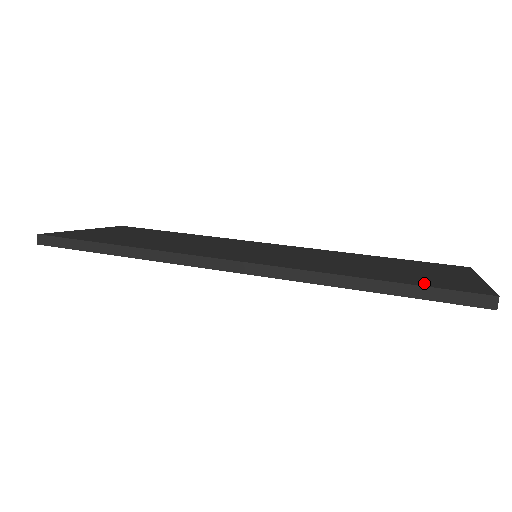
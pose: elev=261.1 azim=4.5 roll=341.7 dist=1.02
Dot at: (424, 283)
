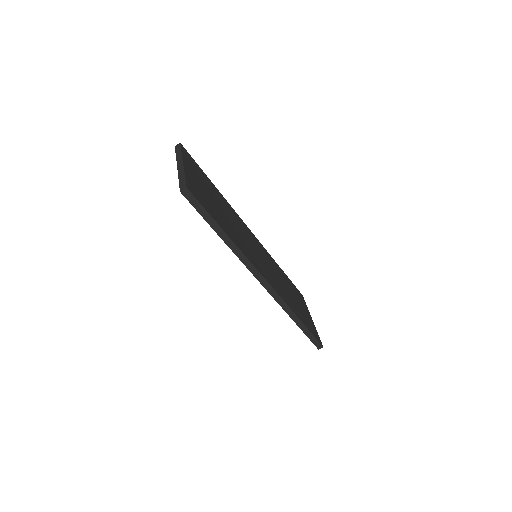
Dot at: (310, 328)
